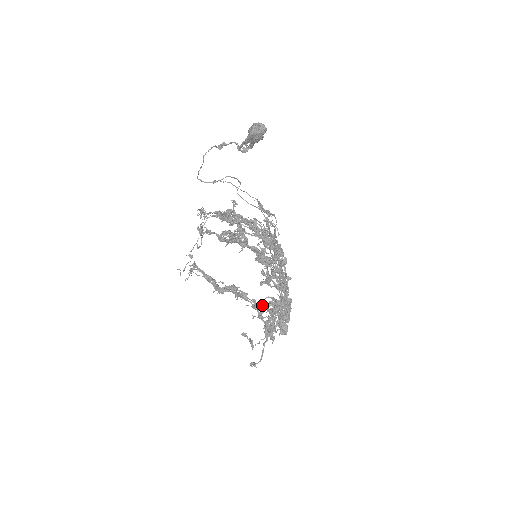
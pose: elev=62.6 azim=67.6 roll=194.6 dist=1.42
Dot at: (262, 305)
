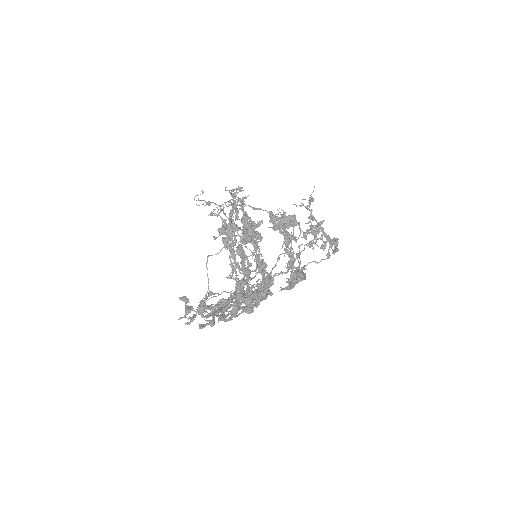
Dot at: occluded
